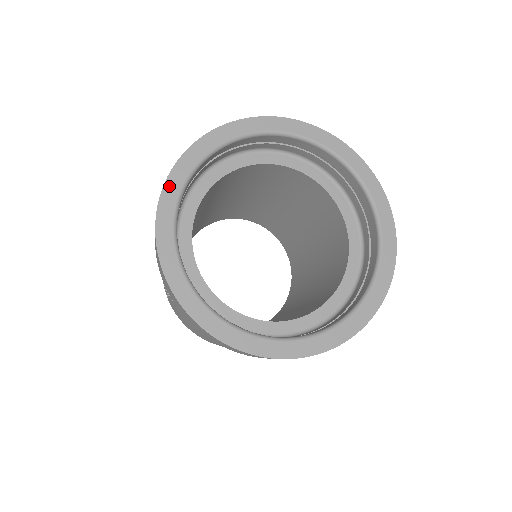
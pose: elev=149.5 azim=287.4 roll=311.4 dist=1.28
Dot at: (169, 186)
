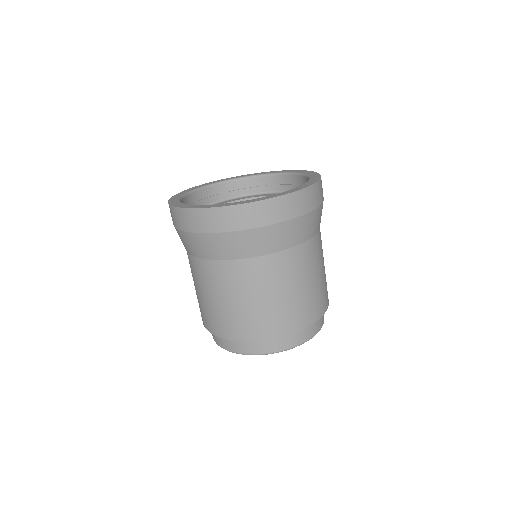
Dot at: (204, 184)
